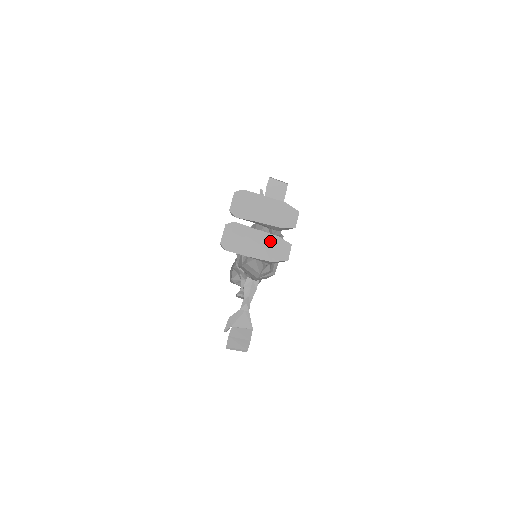
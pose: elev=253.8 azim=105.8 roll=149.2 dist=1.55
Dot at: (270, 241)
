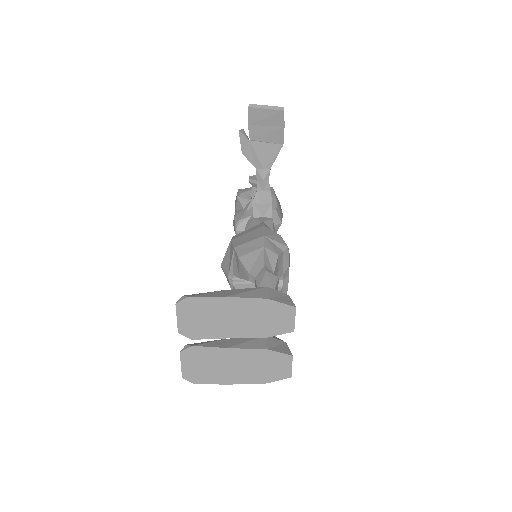
Dot at: (257, 359)
